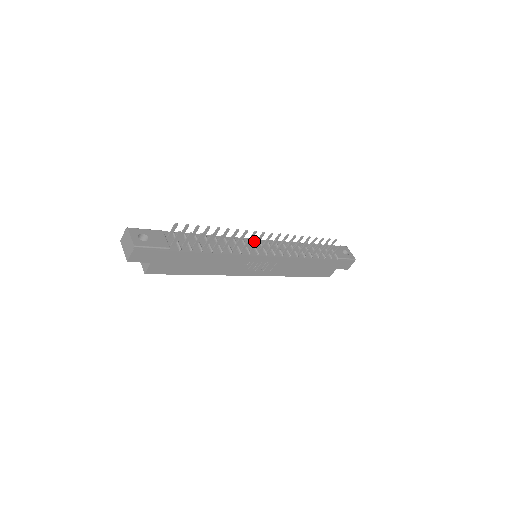
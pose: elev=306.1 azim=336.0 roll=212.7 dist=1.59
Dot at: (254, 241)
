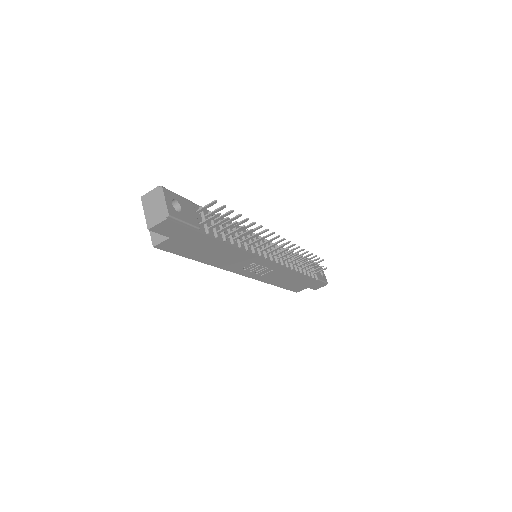
Dot at: (262, 240)
